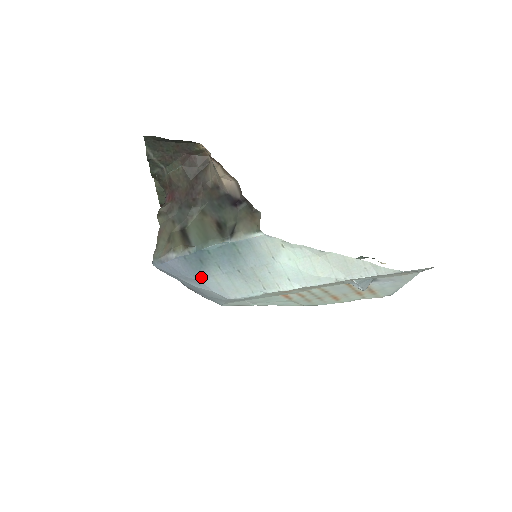
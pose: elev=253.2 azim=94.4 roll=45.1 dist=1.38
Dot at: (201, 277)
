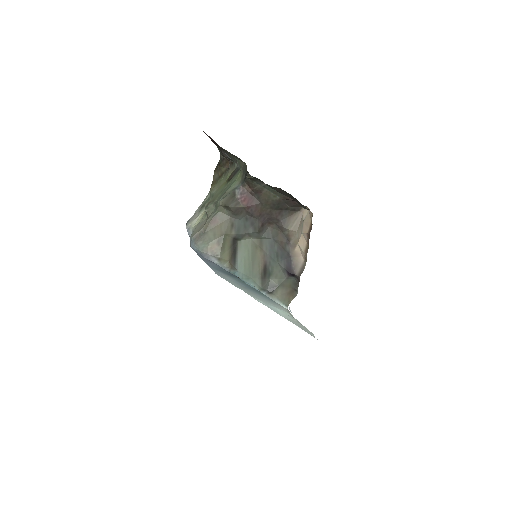
Dot at: (217, 270)
